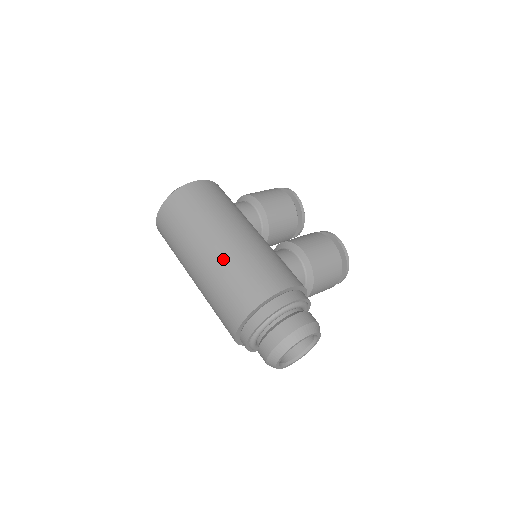
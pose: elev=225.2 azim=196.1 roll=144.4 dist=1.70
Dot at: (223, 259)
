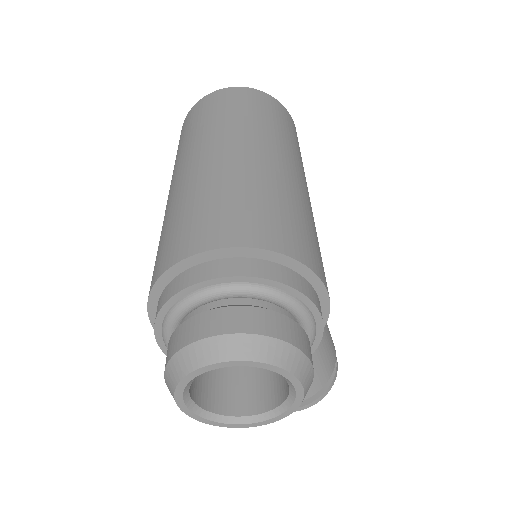
Dot at: (281, 177)
